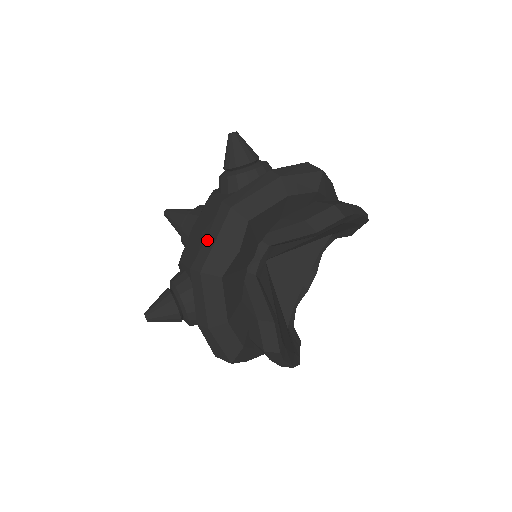
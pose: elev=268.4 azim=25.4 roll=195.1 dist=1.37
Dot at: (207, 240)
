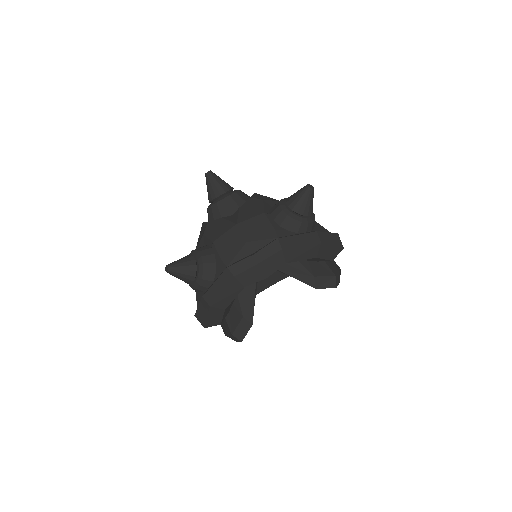
Dot at: (251, 257)
